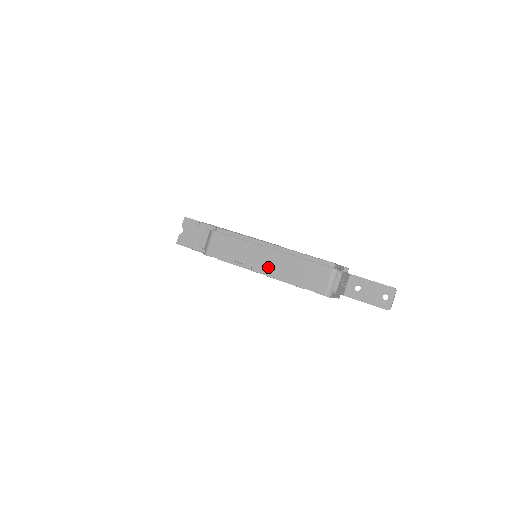
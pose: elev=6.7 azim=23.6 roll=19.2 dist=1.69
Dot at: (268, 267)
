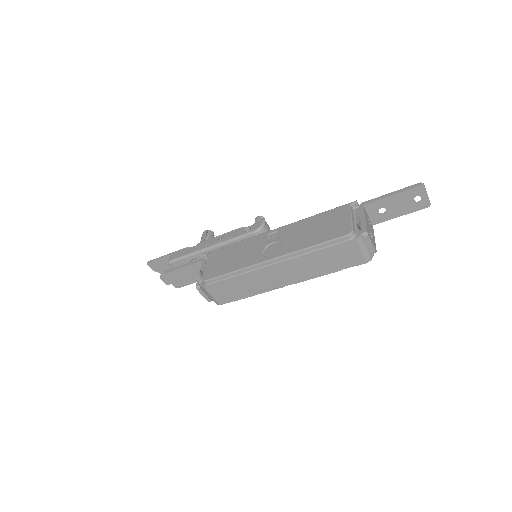
Dot at: (289, 278)
